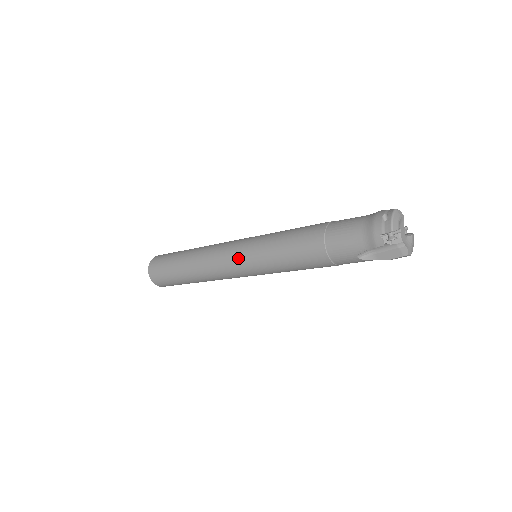
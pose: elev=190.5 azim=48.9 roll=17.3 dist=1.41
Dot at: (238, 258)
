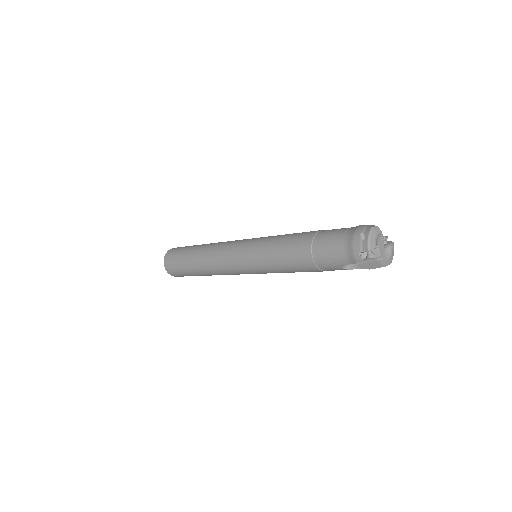
Dot at: (239, 261)
